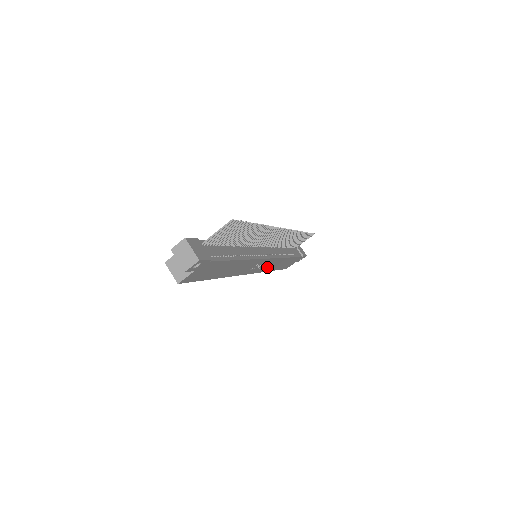
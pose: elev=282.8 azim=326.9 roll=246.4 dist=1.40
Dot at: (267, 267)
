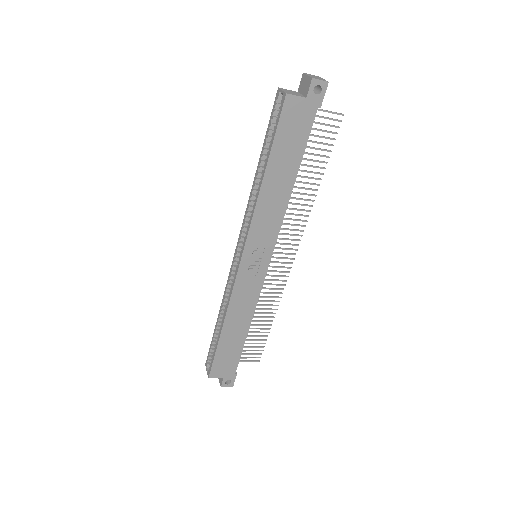
Dot at: (241, 296)
